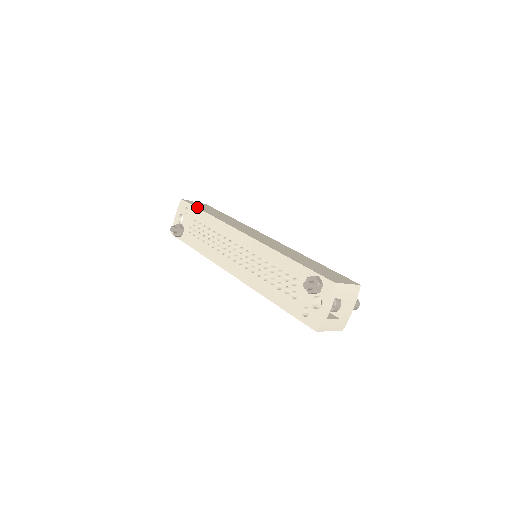
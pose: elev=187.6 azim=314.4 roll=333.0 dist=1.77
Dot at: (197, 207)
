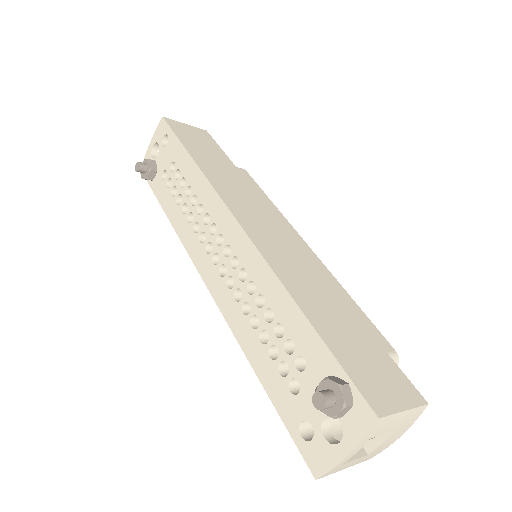
Dot at: (180, 140)
